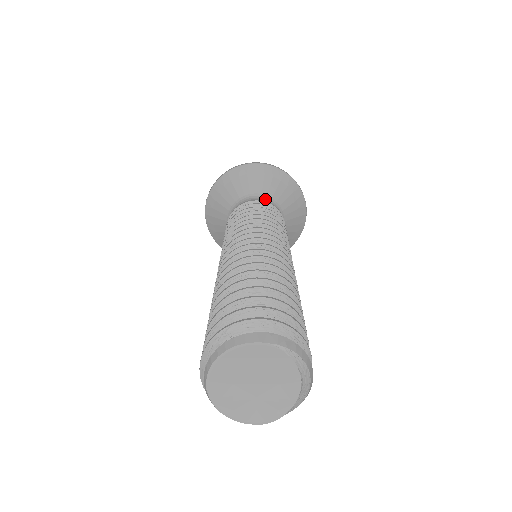
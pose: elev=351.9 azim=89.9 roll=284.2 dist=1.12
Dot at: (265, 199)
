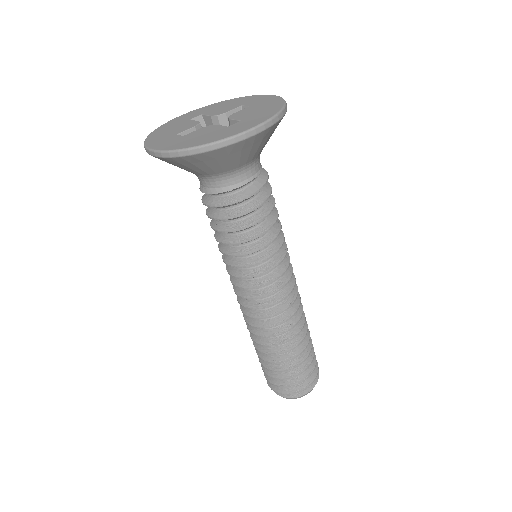
Dot at: (254, 164)
